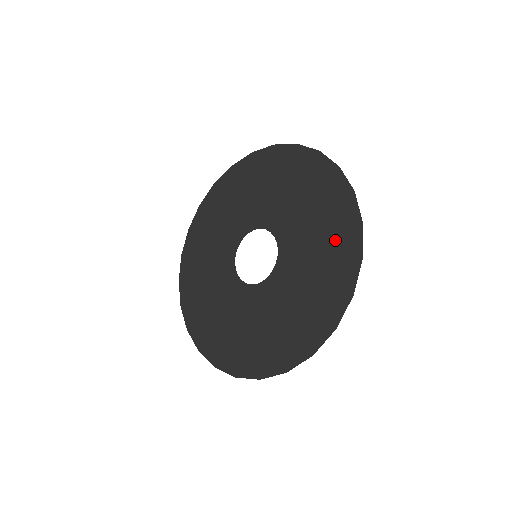
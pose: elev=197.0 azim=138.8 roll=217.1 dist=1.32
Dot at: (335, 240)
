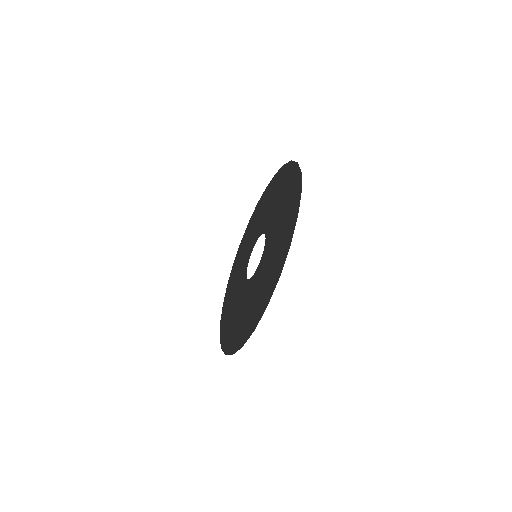
Dot at: (284, 234)
